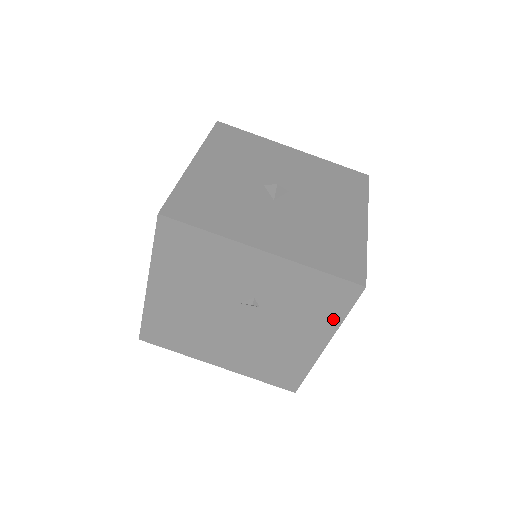
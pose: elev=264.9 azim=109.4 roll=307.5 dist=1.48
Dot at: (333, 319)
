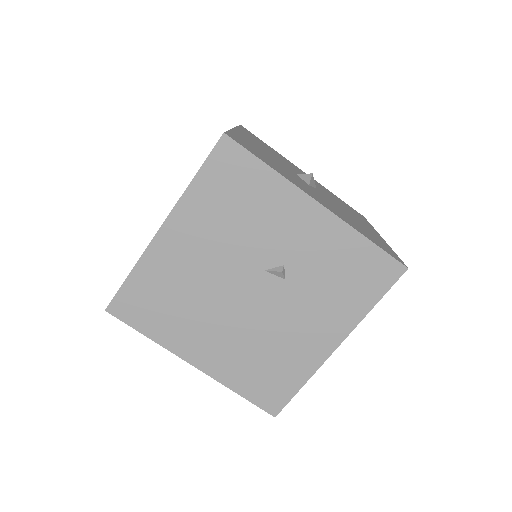
Dot at: (360, 307)
